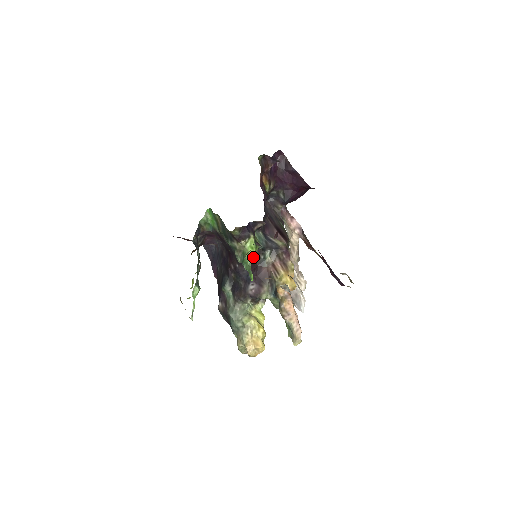
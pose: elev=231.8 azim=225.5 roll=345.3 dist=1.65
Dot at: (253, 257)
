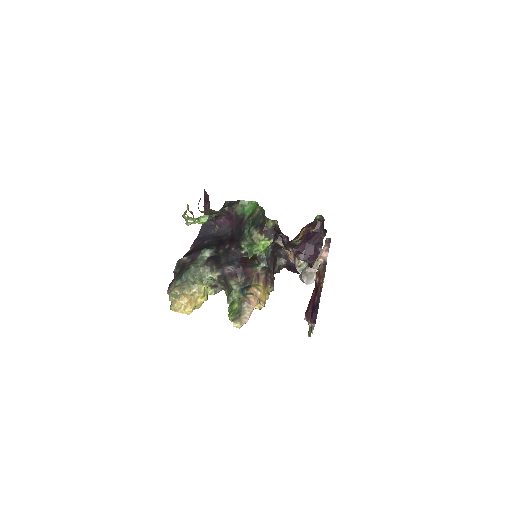
Dot at: (259, 251)
